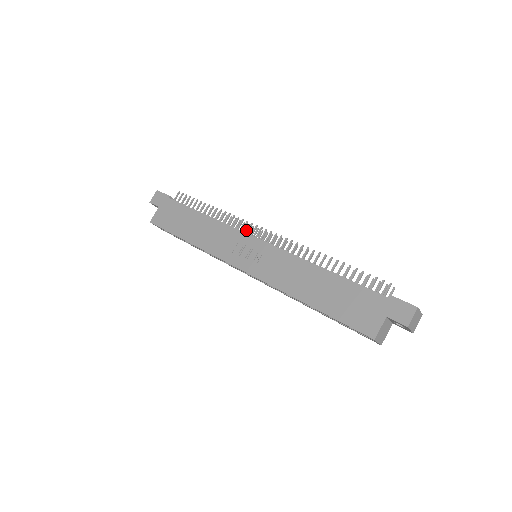
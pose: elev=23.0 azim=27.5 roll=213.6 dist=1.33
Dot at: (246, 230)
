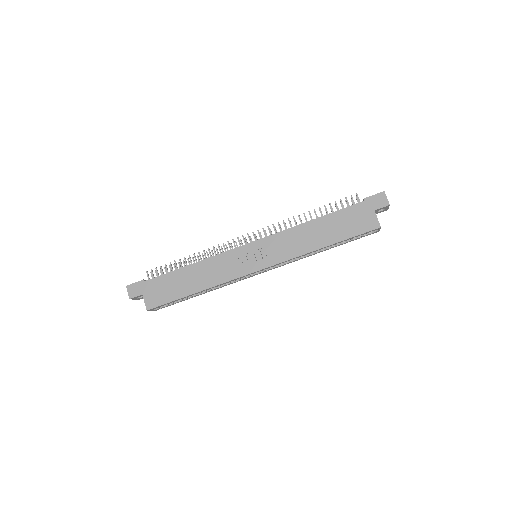
Dot at: occluded
